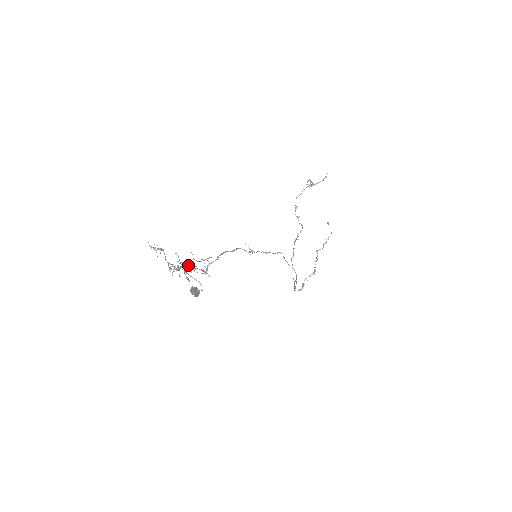
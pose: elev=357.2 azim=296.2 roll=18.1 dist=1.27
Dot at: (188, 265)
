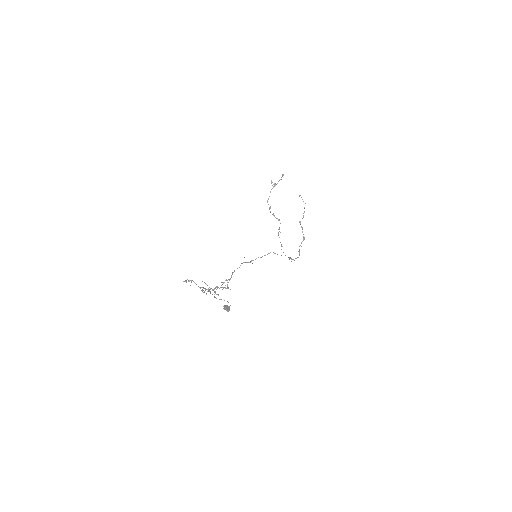
Dot at: (215, 292)
